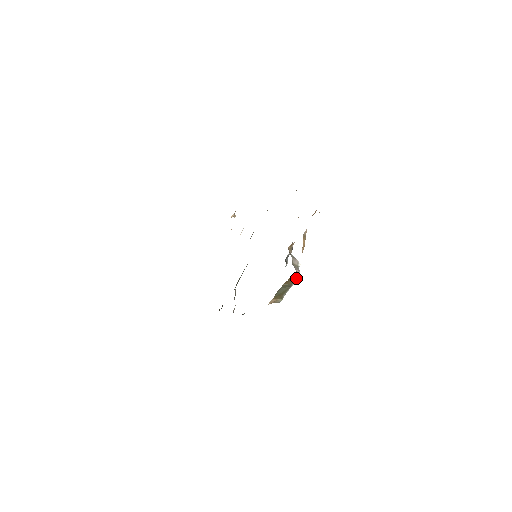
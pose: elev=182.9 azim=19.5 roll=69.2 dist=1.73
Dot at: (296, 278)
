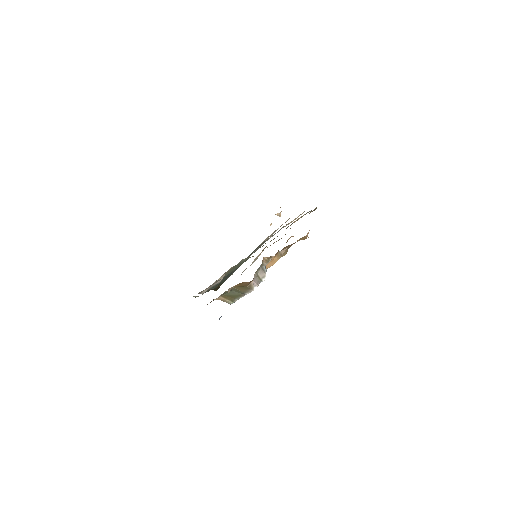
Dot at: (250, 289)
